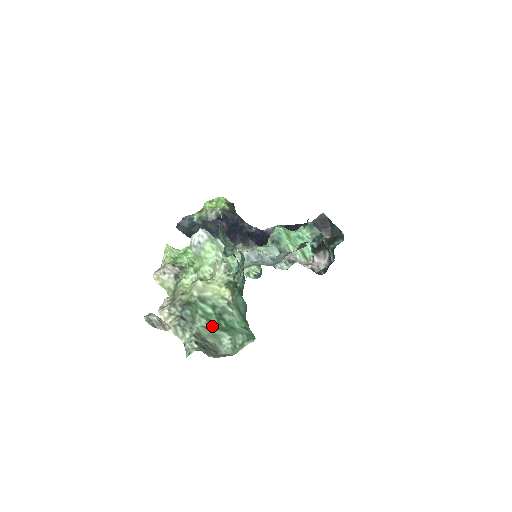
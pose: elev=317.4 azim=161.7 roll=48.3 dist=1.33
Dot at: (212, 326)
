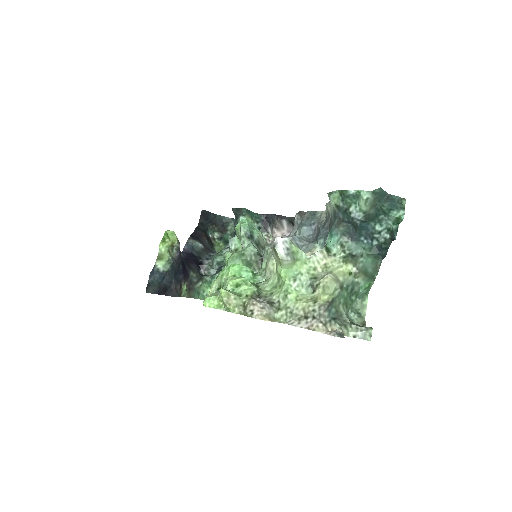
Dot at: (349, 307)
